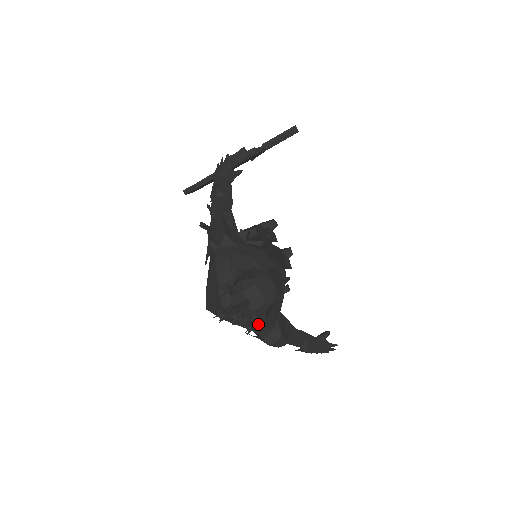
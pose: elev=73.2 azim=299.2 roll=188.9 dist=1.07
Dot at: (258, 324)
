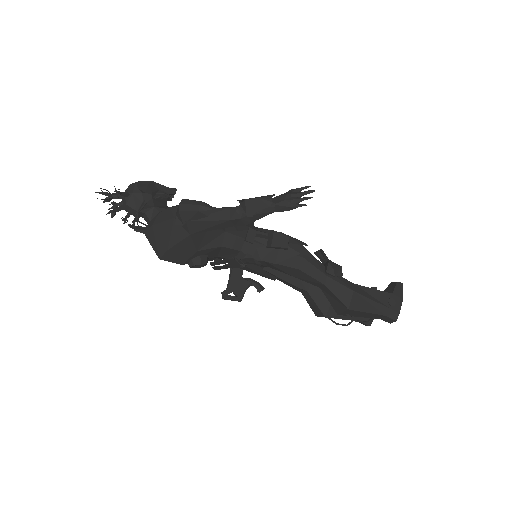
Dot at: (168, 214)
